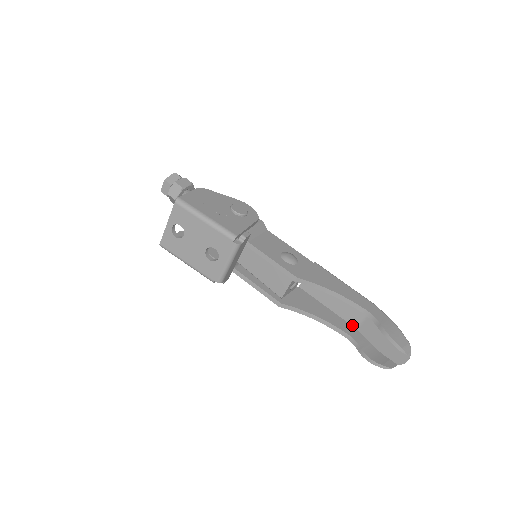
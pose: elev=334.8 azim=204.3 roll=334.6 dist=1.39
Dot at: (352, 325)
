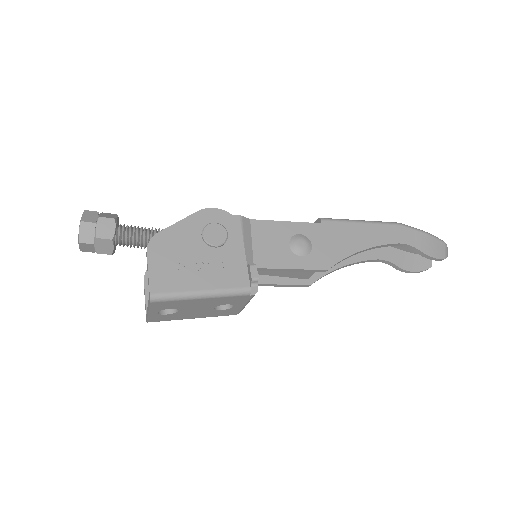
Dot at: occluded
